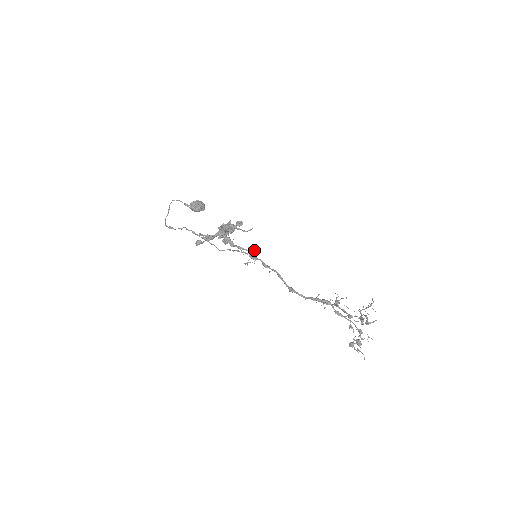
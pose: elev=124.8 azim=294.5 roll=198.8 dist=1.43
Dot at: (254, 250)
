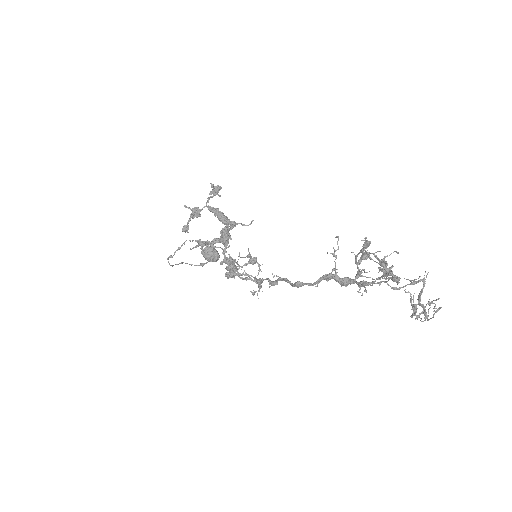
Dot at: (261, 271)
